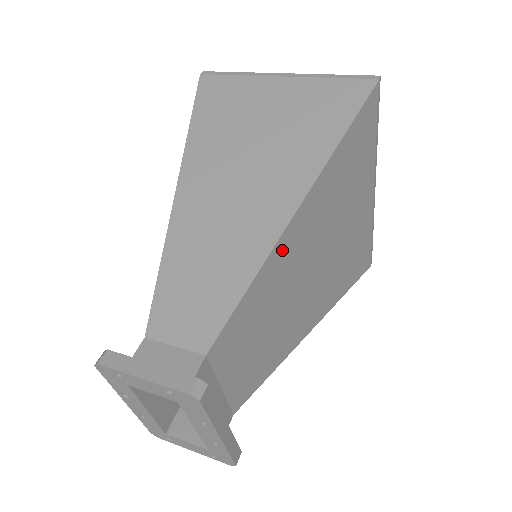
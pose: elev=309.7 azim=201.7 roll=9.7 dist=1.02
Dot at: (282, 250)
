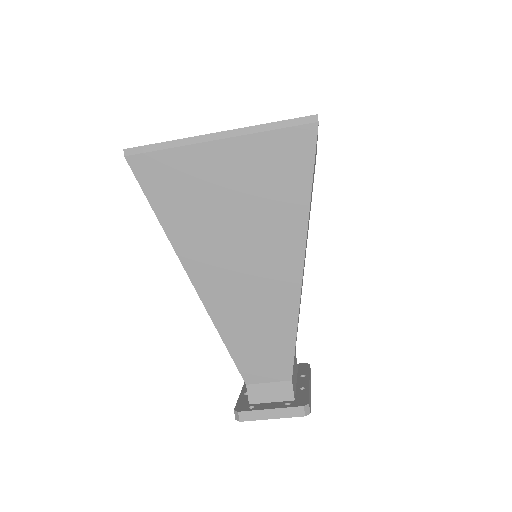
Dot at: occluded
